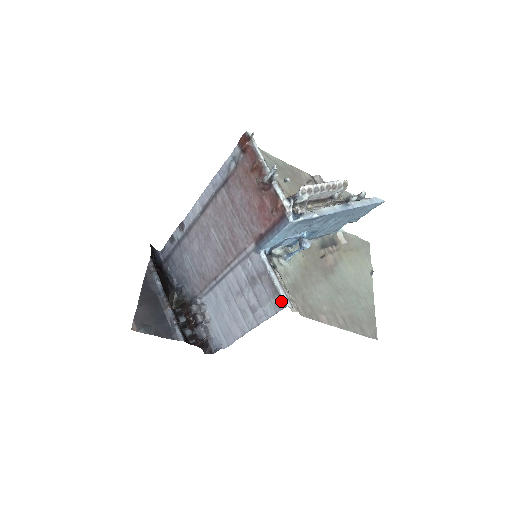
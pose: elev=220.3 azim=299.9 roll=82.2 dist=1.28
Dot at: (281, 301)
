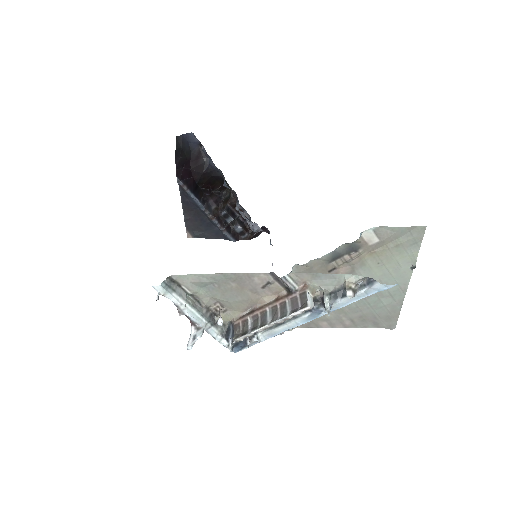
Dot at: occluded
